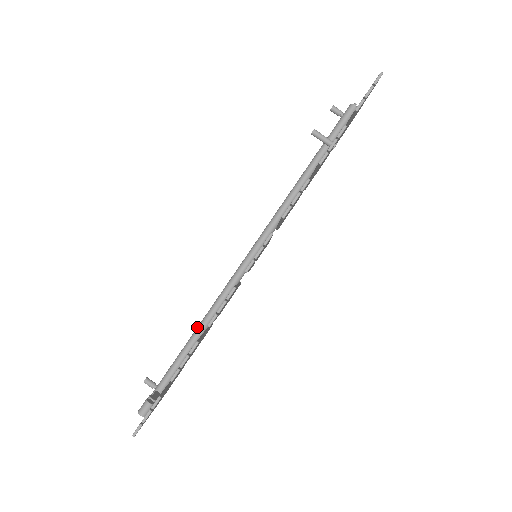
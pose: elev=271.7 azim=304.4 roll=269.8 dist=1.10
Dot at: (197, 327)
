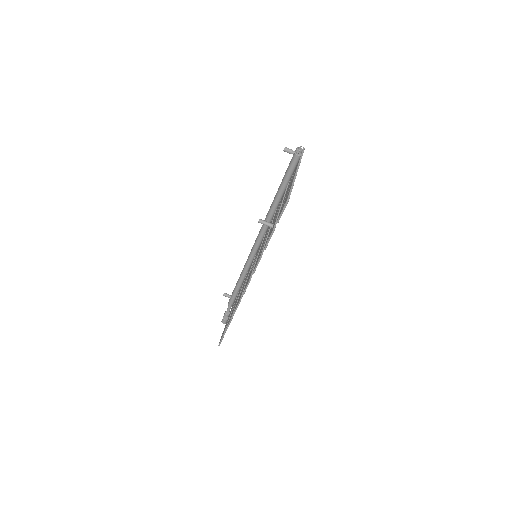
Dot at: (239, 278)
